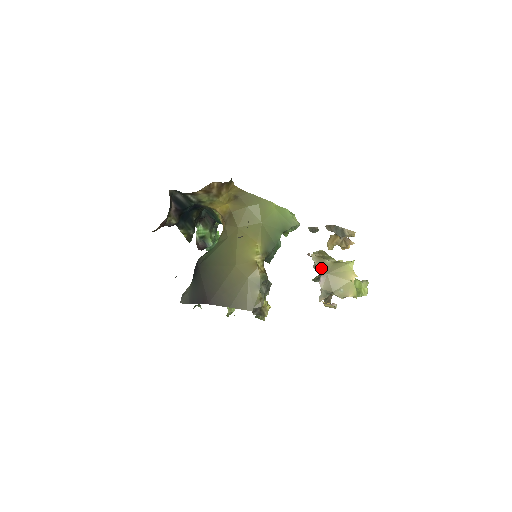
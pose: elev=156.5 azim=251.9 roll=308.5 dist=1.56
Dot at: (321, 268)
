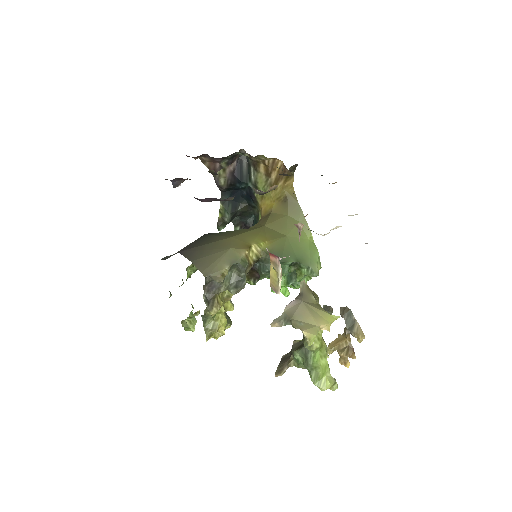
Dot at: (301, 294)
